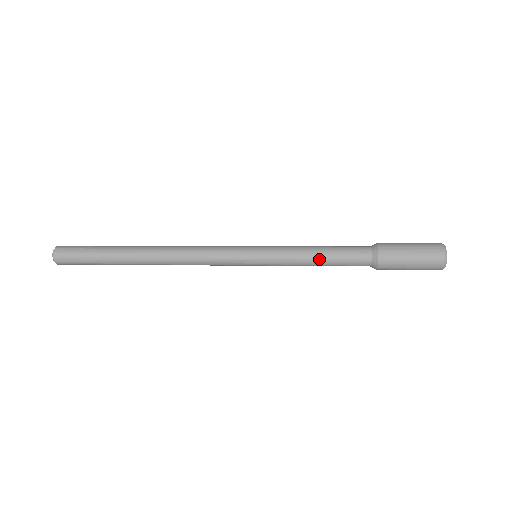
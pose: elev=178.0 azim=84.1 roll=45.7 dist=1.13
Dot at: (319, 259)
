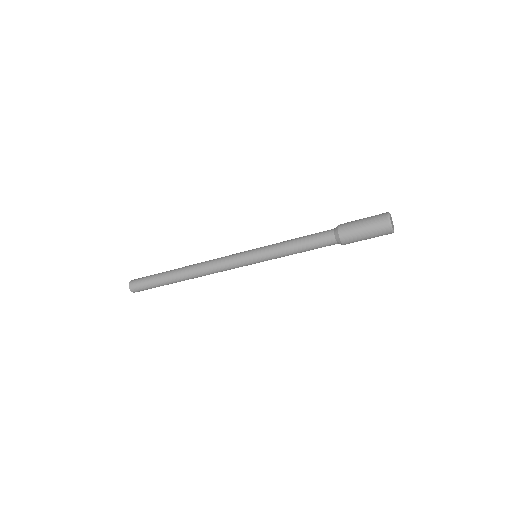
Dot at: (296, 241)
